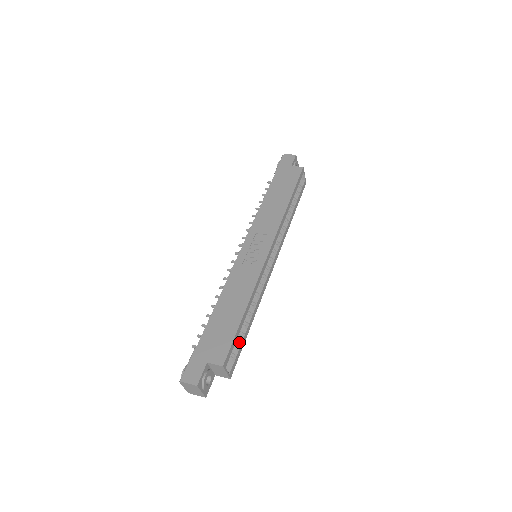
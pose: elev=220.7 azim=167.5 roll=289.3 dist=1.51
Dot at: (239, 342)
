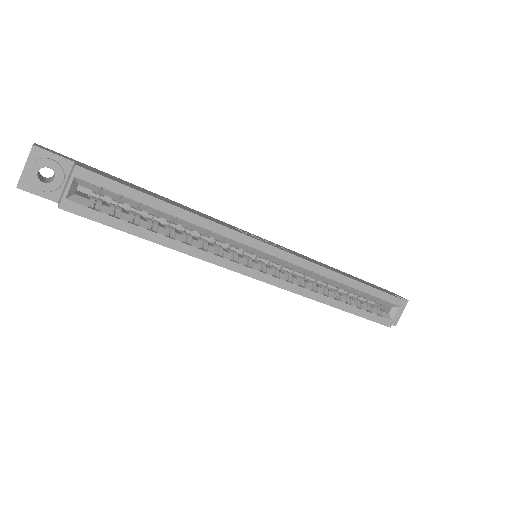
Dot at: (123, 216)
